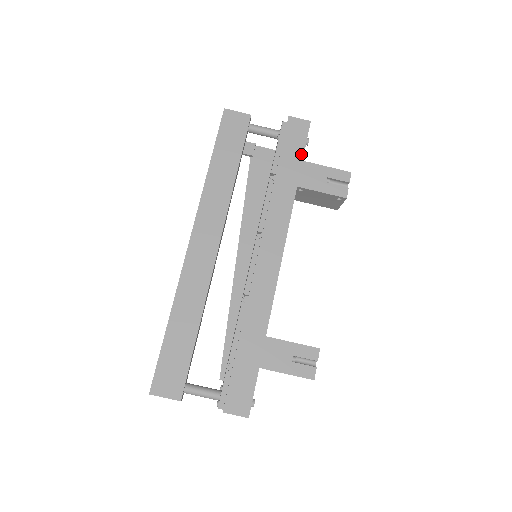
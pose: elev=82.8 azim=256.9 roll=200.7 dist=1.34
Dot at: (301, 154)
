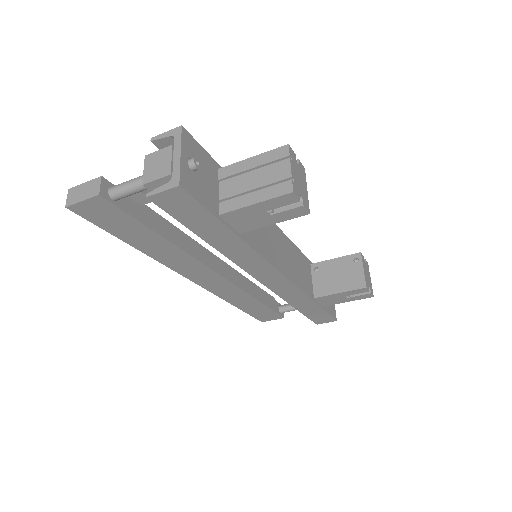
Dot at: (211, 218)
